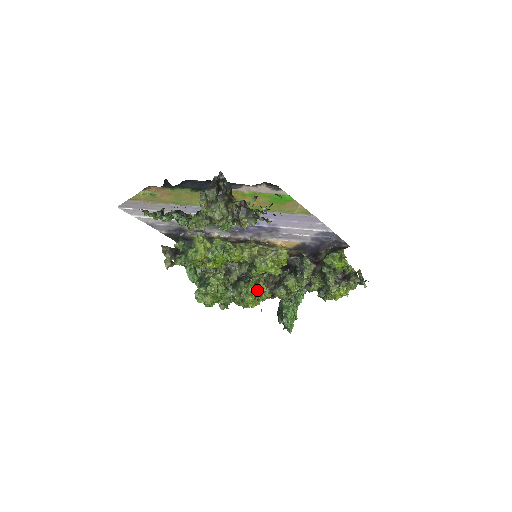
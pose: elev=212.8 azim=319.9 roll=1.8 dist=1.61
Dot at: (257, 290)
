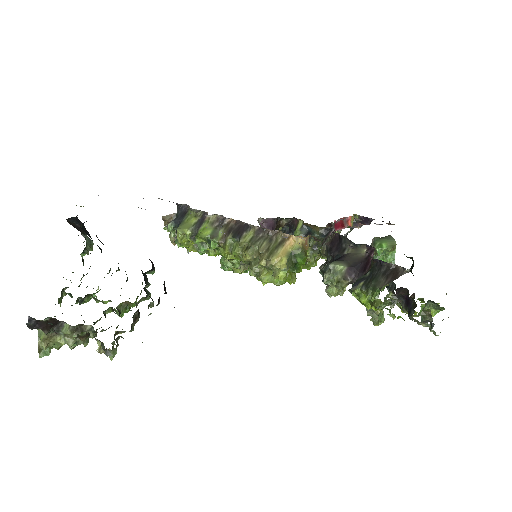
Dot at: occluded
